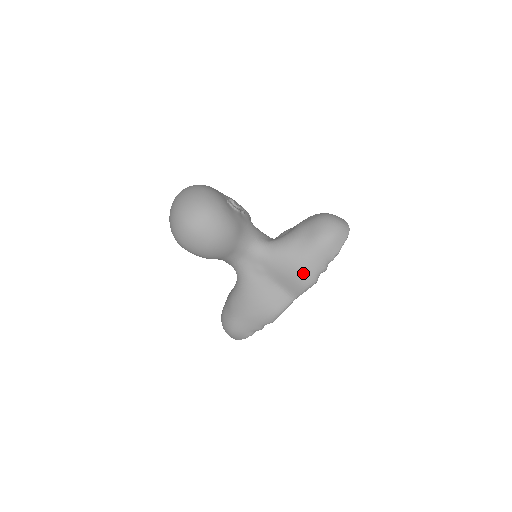
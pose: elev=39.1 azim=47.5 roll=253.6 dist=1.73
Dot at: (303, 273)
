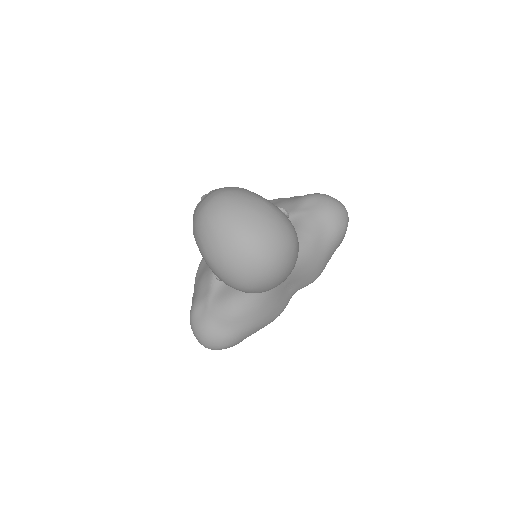
Dot at: (320, 270)
